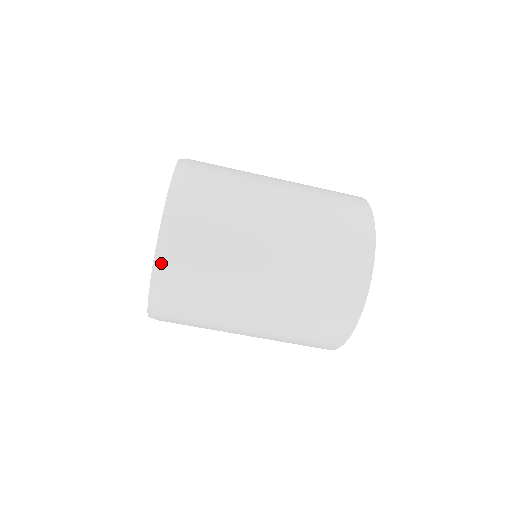
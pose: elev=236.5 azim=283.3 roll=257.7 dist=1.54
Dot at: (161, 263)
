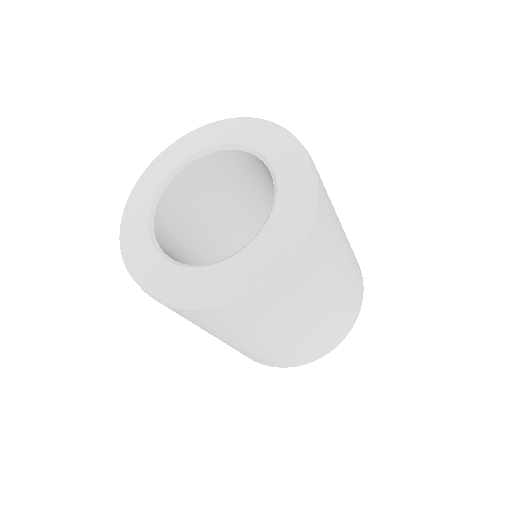
Dot at: (293, 254)
